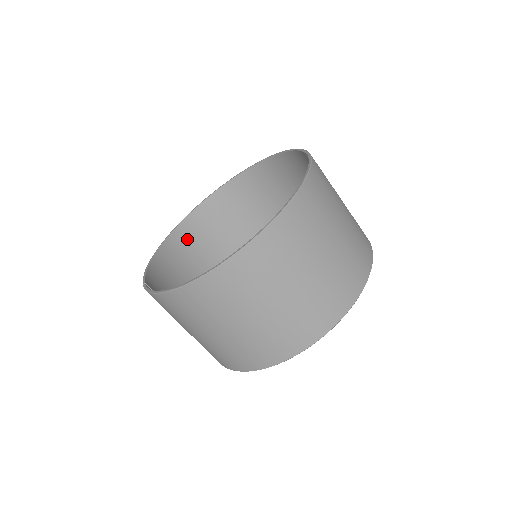
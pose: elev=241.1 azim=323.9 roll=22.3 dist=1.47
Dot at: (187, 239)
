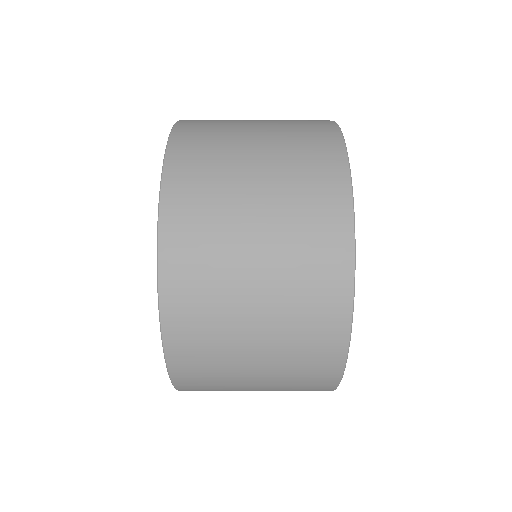
Dot at: occluded
